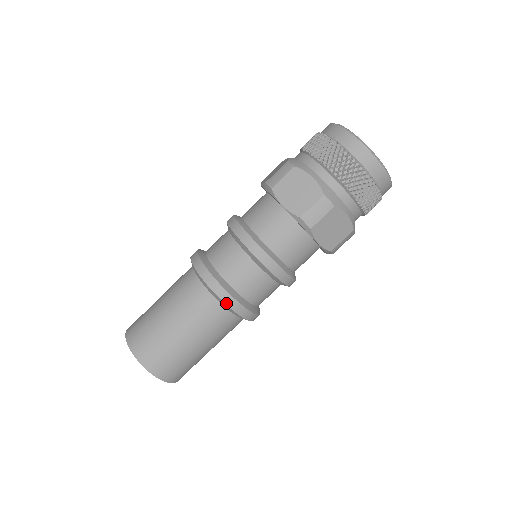
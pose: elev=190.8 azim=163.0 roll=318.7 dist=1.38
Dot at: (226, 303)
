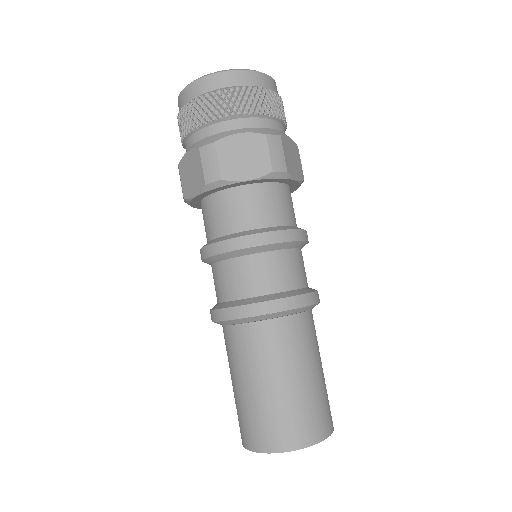
Dot at: (304, 306)
